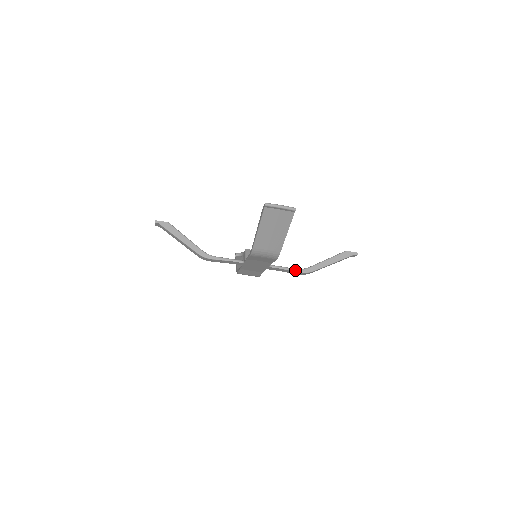
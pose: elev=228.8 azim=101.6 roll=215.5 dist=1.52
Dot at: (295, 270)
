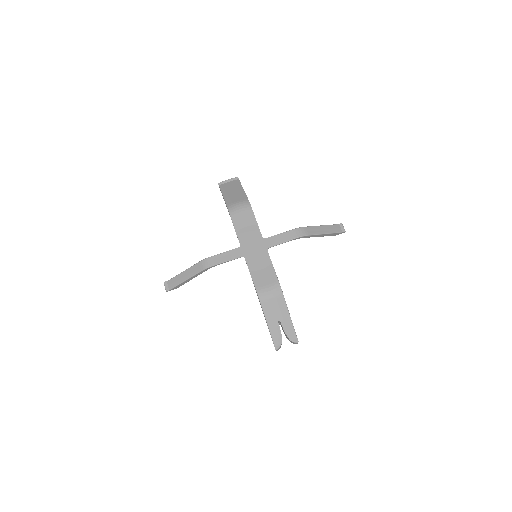
Dot at: (287, 232)
